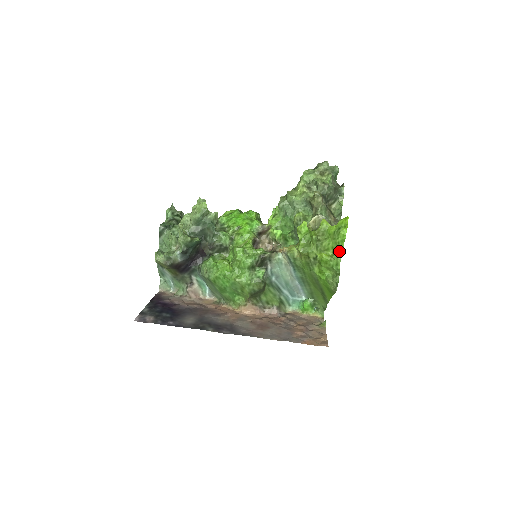
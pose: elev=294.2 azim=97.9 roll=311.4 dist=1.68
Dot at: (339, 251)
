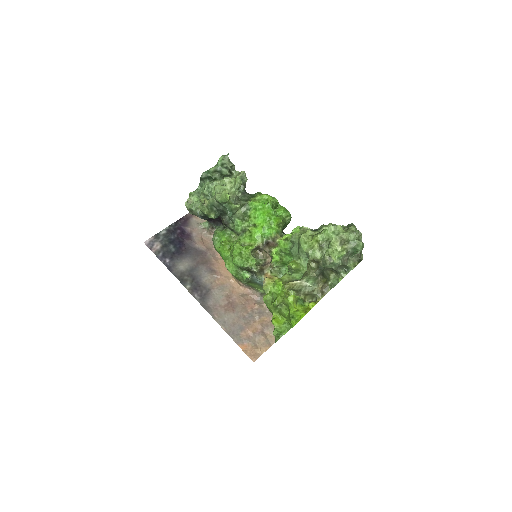
Dot at: occluded
